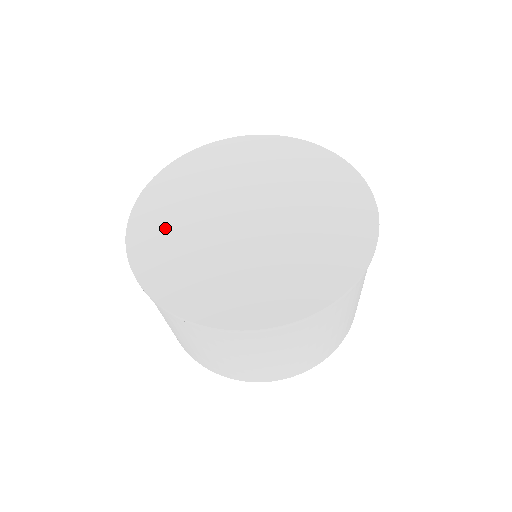
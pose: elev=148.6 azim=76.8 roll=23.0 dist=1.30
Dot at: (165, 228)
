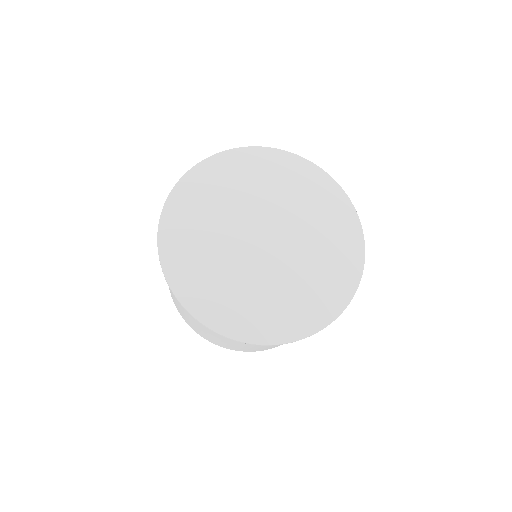
Dot at: (215, 189)
